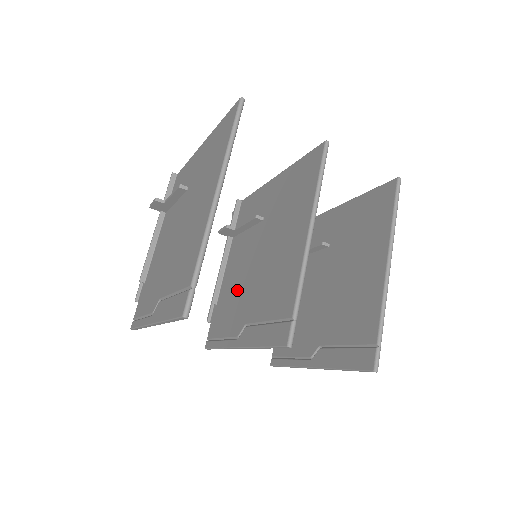
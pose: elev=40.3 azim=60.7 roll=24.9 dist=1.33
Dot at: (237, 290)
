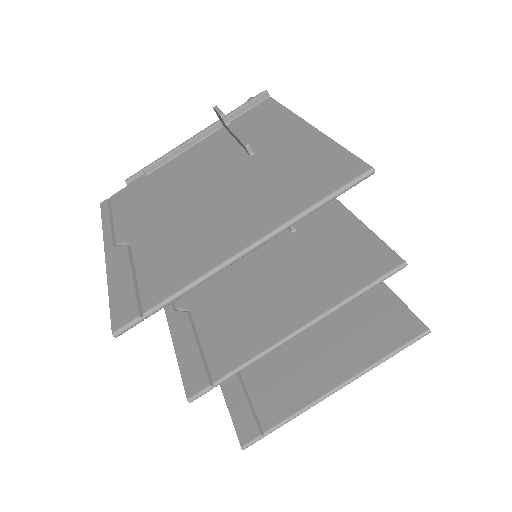
Dot at: occluded
